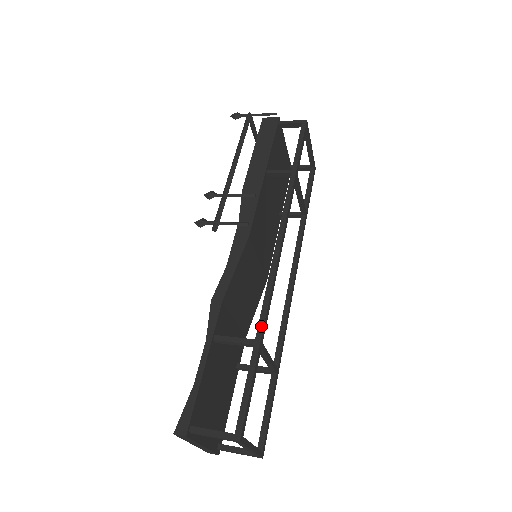
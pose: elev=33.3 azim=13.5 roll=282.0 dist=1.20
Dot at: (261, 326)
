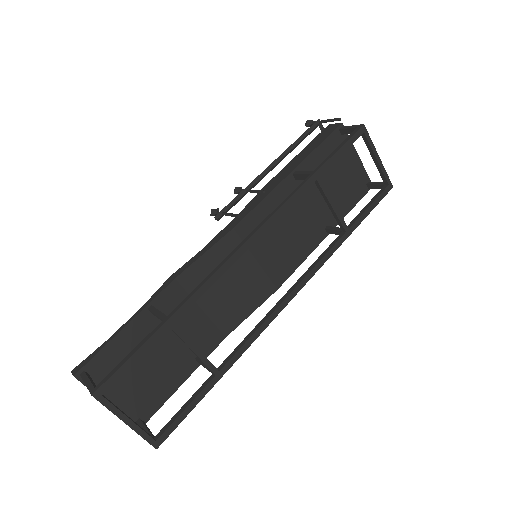
Dot at: (179, 306)
